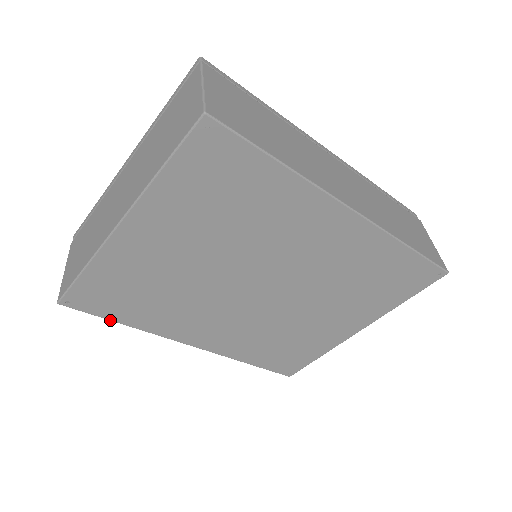
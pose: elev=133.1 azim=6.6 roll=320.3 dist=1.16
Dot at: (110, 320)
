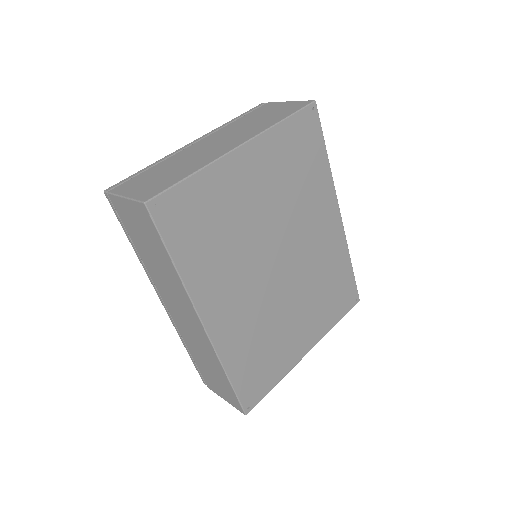
Dot at: (168, 251)
